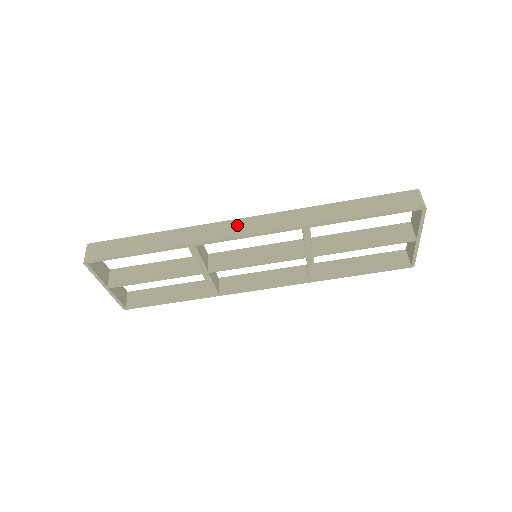
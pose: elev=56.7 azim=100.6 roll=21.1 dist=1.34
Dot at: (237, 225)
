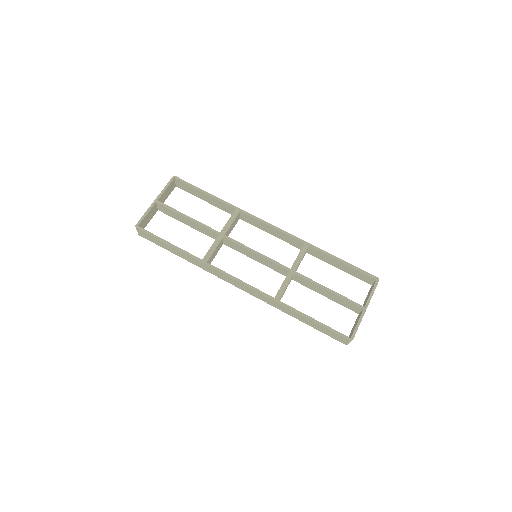
Dot at: (266, 227)
